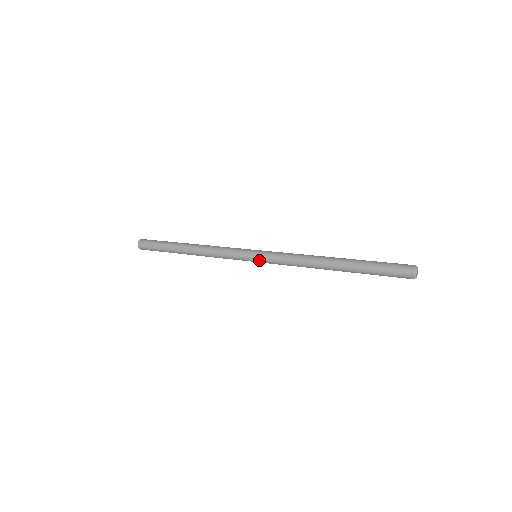
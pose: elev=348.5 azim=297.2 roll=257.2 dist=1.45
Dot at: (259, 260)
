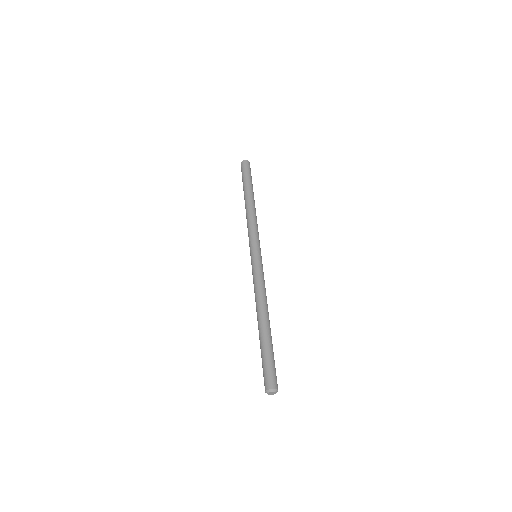
Dot at: (251, 260)
